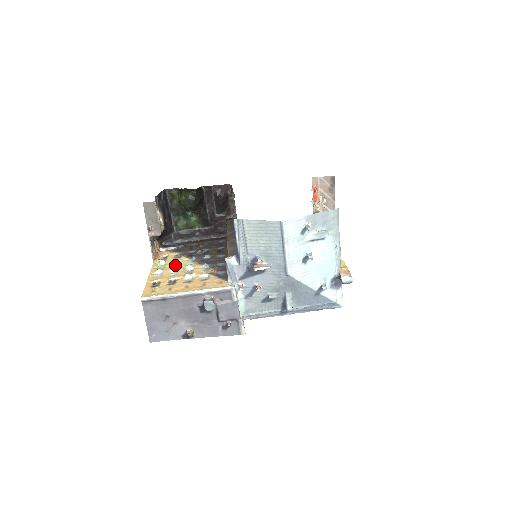
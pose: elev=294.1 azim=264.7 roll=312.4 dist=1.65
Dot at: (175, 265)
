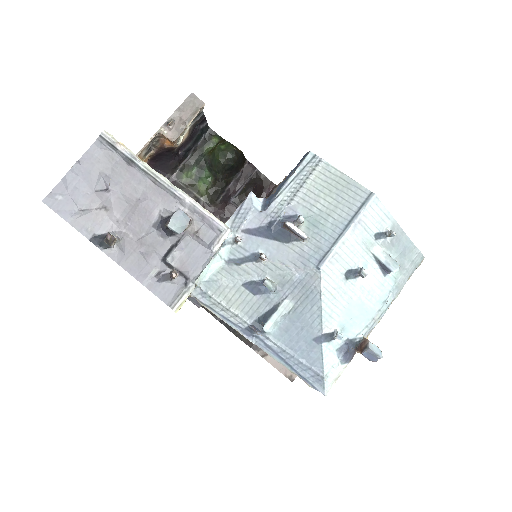
Dot at: occluded
